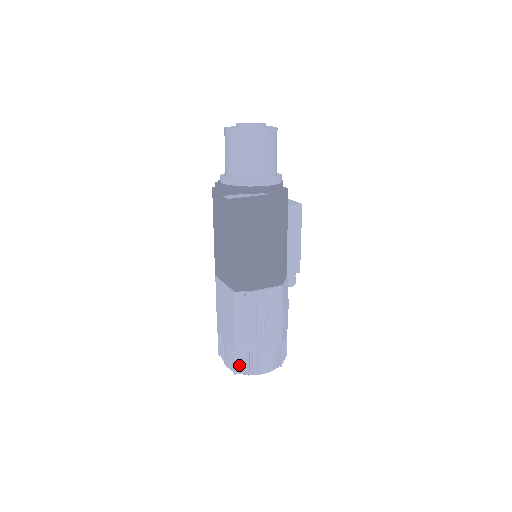
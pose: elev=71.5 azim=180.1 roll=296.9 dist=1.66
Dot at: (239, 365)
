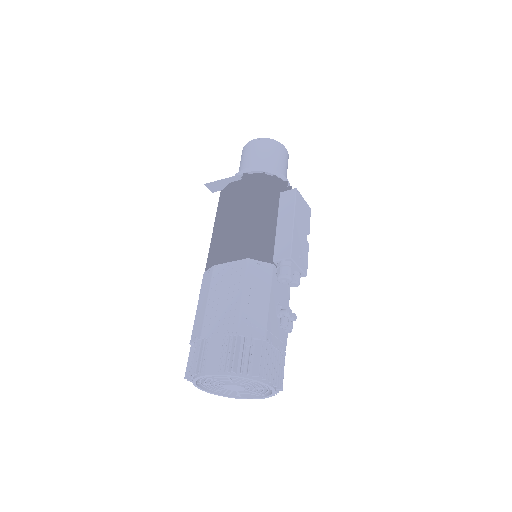
Dot at: occluded
